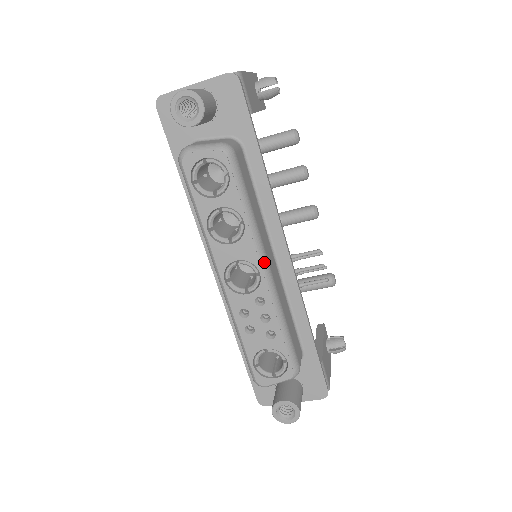
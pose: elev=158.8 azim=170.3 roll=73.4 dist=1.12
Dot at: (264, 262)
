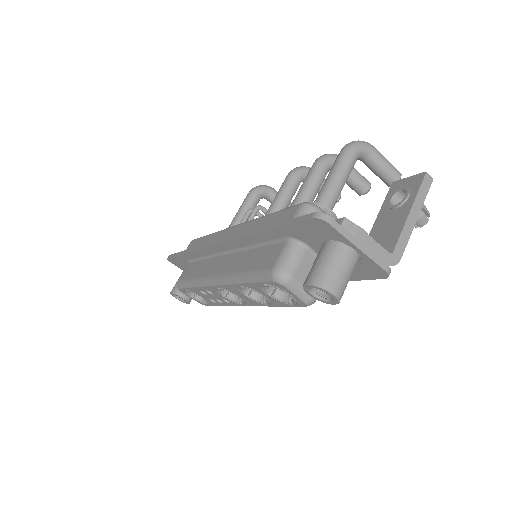
Dot at: occluded
